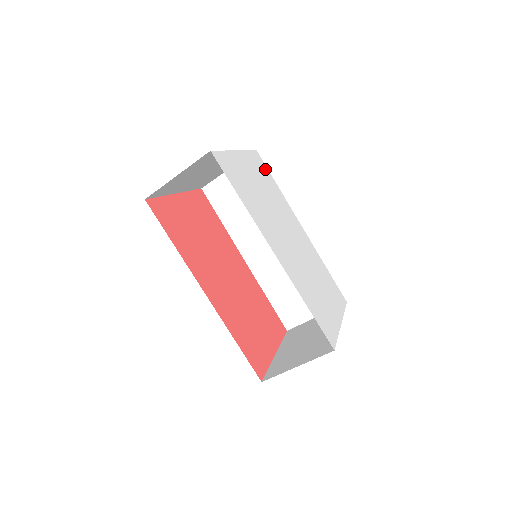
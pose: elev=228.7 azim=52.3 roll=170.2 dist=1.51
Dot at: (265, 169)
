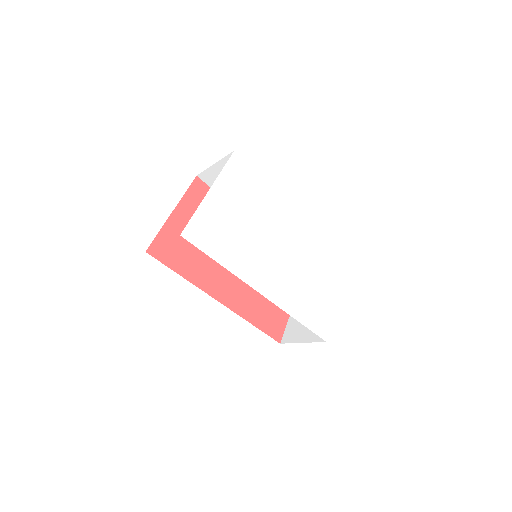
Dot at: (247, 171)
